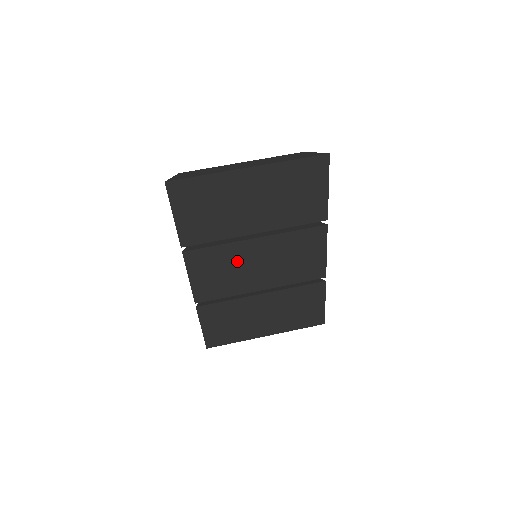
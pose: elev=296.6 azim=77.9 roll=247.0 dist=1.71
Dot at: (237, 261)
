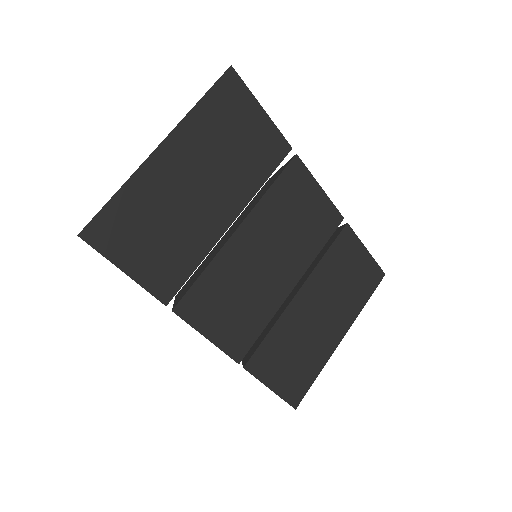
Dot at: (241, 273)
